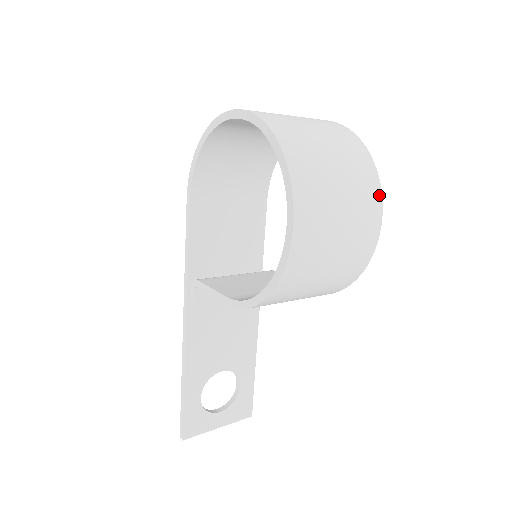
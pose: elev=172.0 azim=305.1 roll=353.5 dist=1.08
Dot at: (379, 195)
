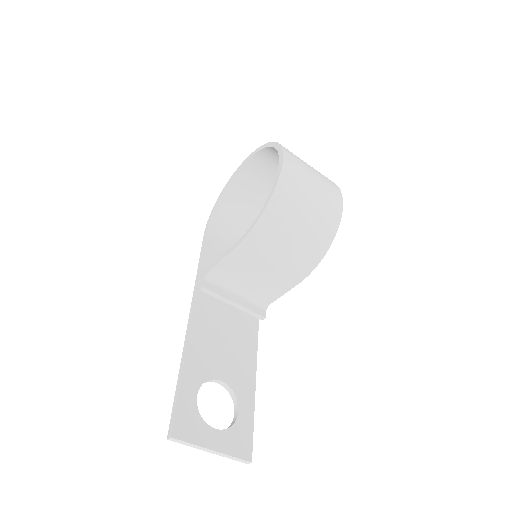
Dot at: (337, 187)
